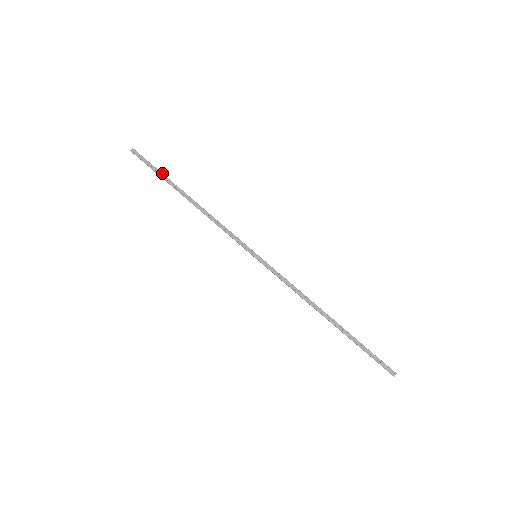
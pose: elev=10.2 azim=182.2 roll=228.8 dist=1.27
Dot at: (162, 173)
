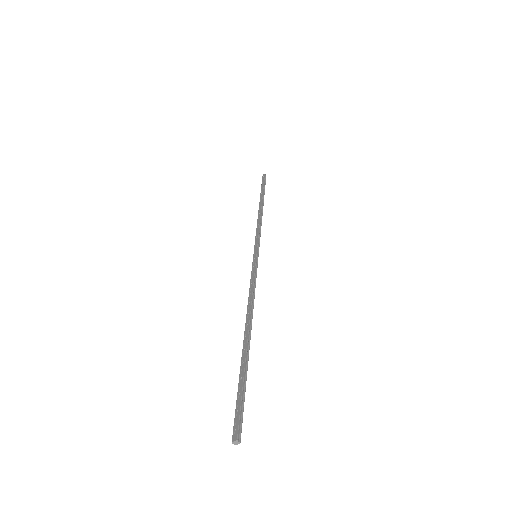
Dot at: (263, 188)
